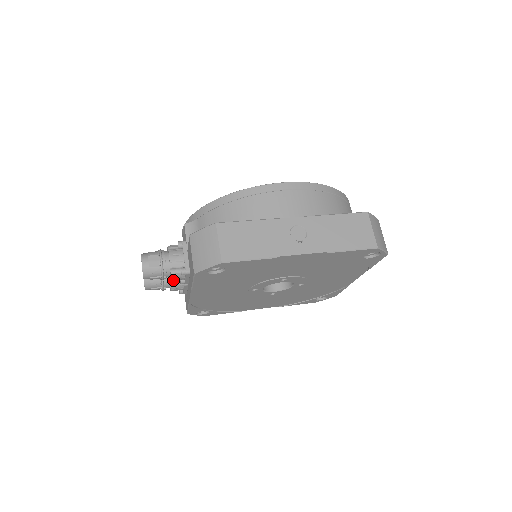
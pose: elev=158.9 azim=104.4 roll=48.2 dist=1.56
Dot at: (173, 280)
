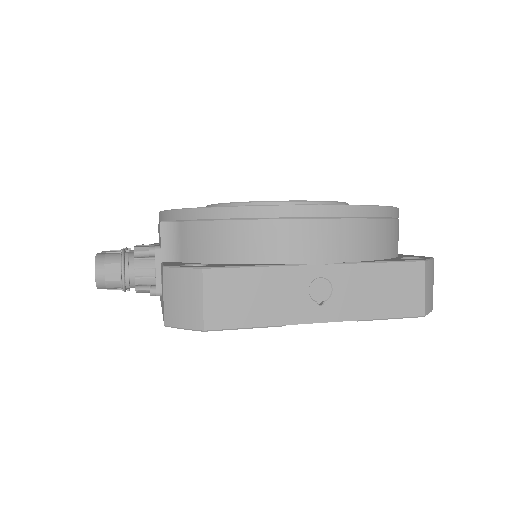
Dot at: occluded
